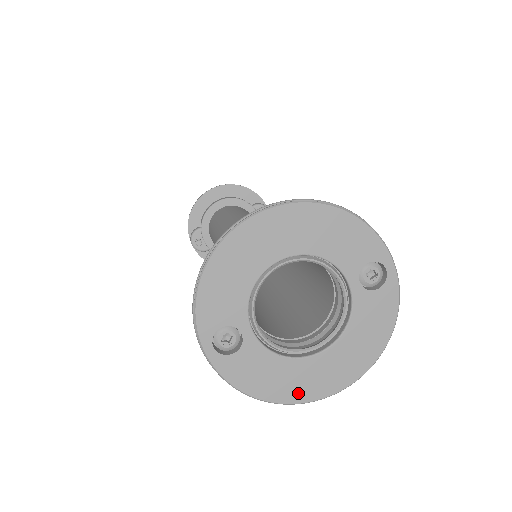
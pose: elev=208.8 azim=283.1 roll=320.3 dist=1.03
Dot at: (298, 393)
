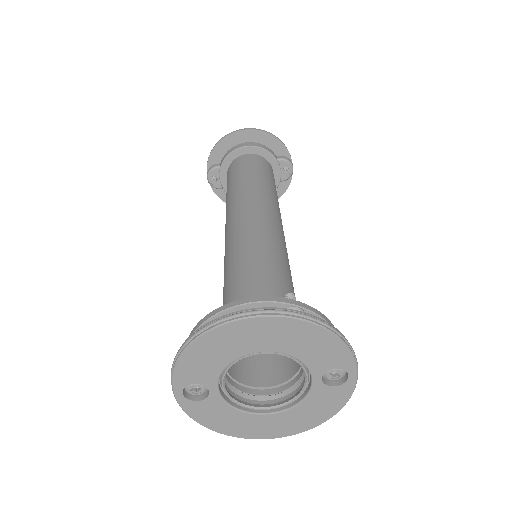
Dot at: (244, 432)
